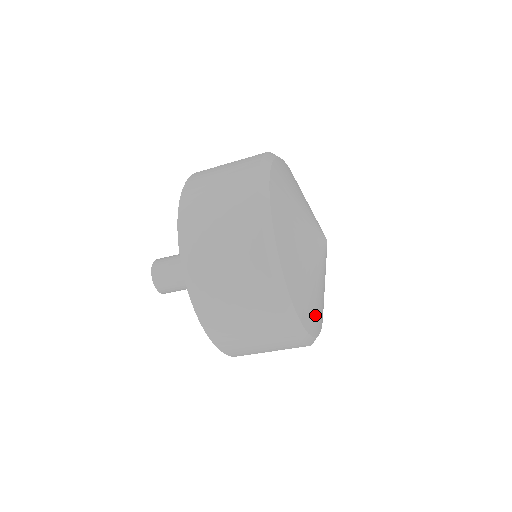
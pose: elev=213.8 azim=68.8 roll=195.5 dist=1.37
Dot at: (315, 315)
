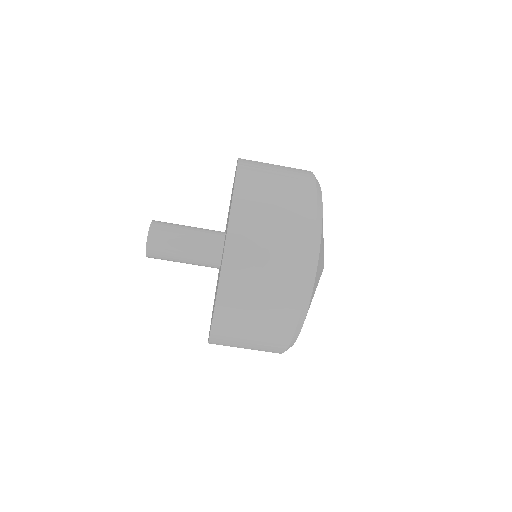
Dot at: occluded
